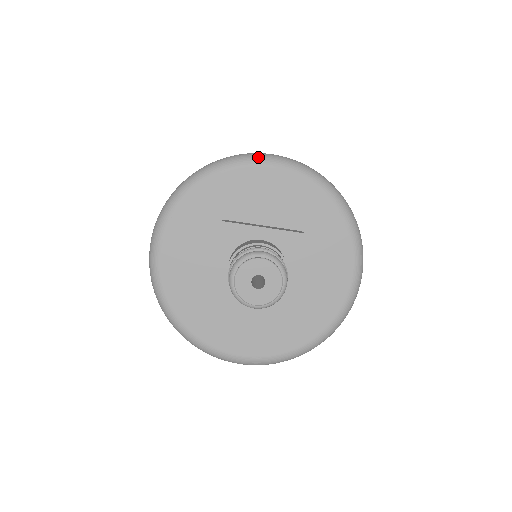
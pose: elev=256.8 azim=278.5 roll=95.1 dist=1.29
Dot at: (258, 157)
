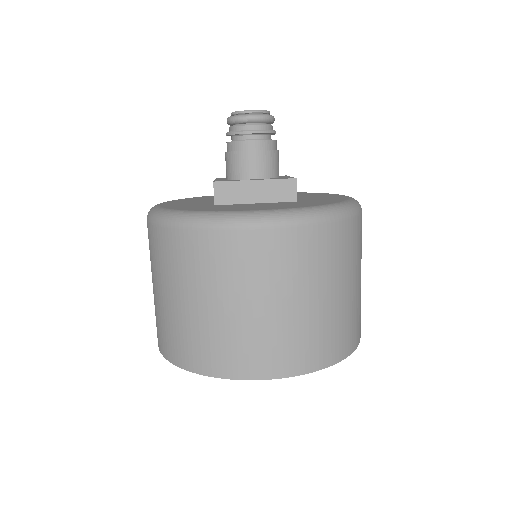
Dot at: occluded
